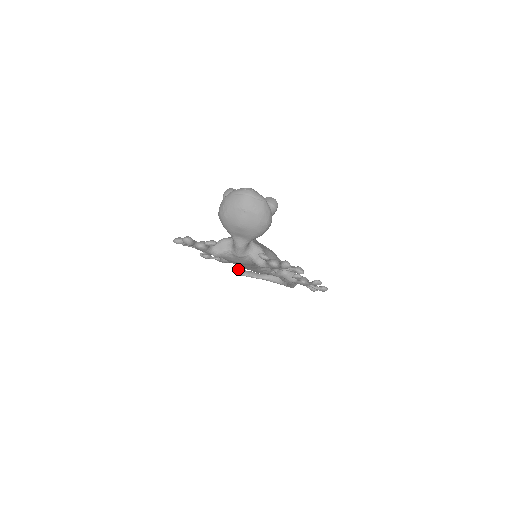
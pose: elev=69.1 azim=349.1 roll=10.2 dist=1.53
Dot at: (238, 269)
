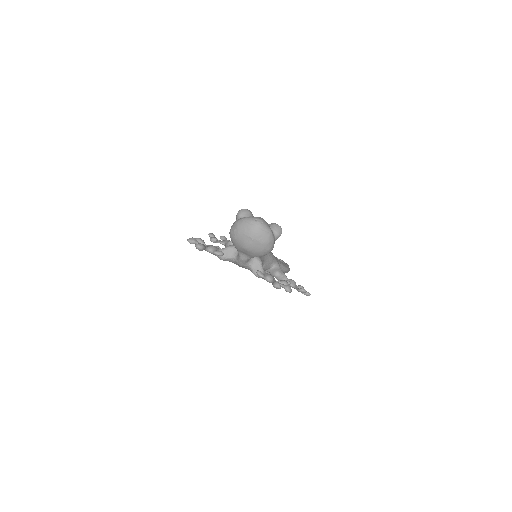
Dot at: occluded
